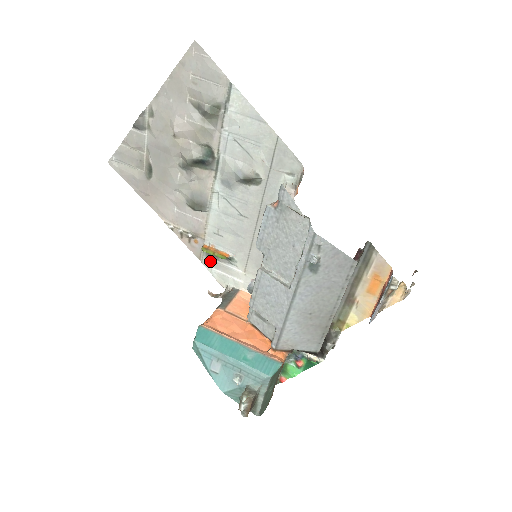
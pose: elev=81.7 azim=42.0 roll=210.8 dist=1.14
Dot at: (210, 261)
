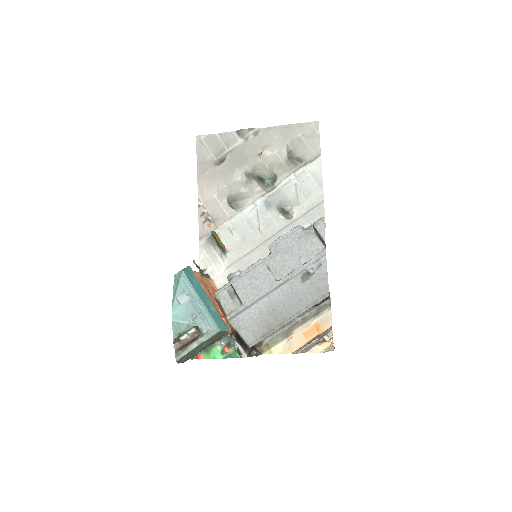
Dot at: (207, 245)
